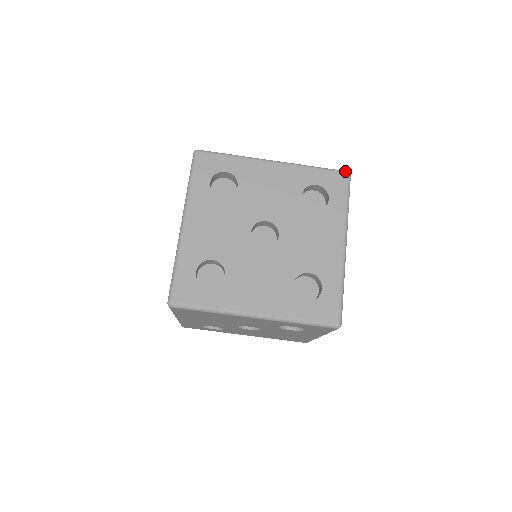
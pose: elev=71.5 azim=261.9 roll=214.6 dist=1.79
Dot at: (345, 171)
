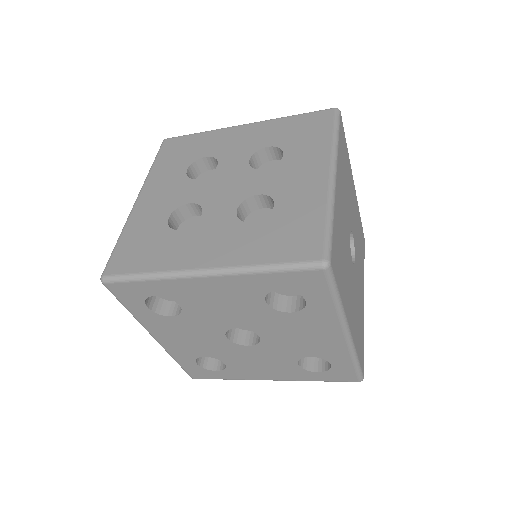
Dot at: (318, 266)
